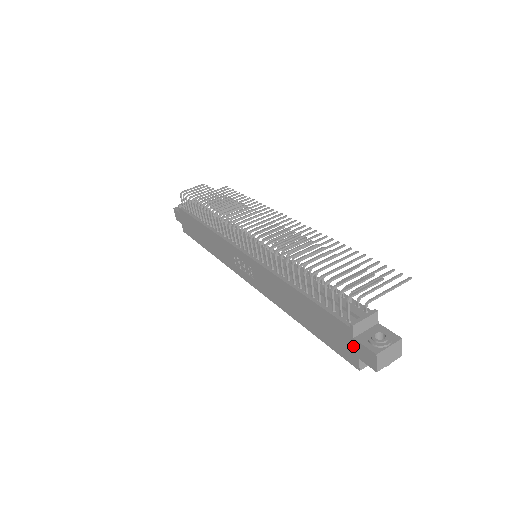
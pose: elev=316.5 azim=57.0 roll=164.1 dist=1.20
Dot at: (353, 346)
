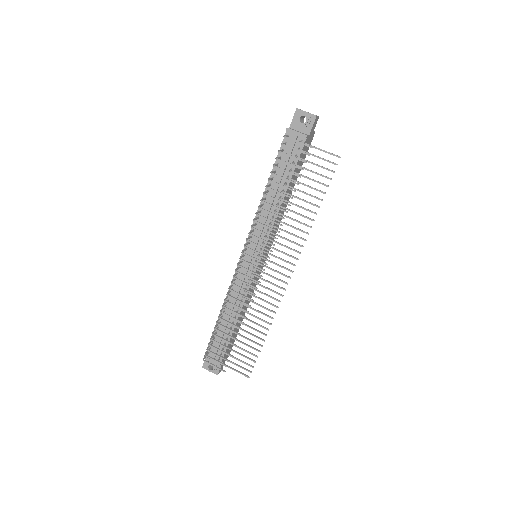
Dot at: occluded
